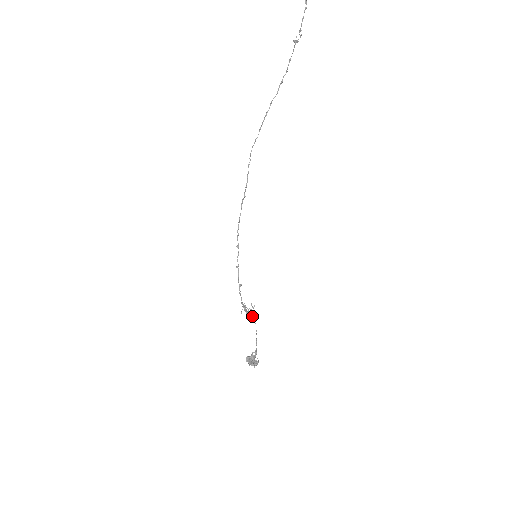
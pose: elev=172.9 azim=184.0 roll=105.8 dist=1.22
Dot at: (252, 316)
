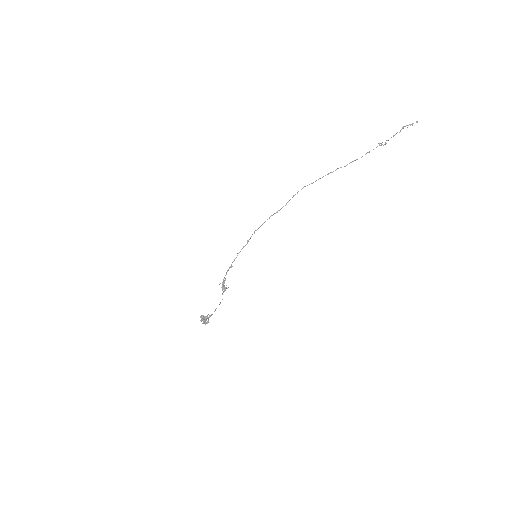
Dot at: occluded
